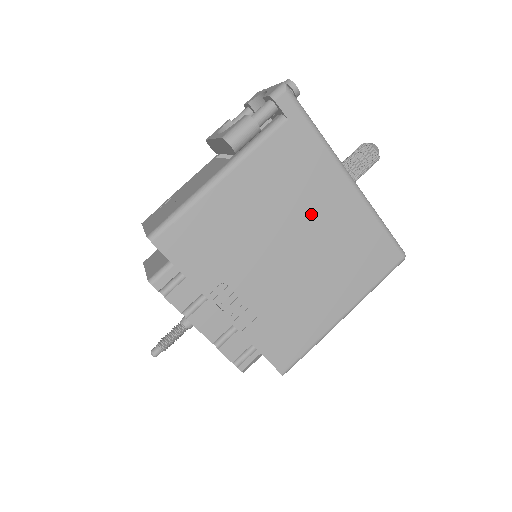
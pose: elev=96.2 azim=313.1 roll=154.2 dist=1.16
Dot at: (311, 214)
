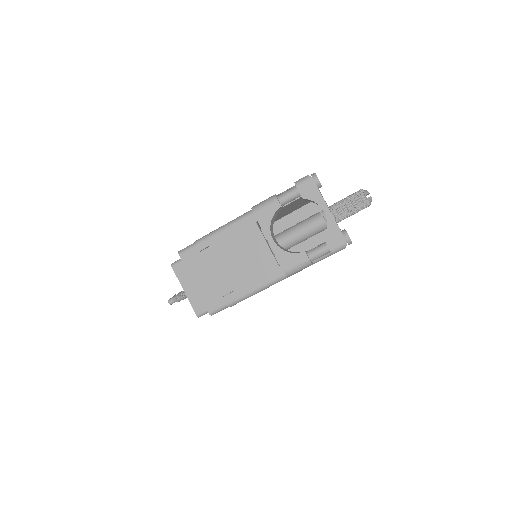
Dot at: occluded
